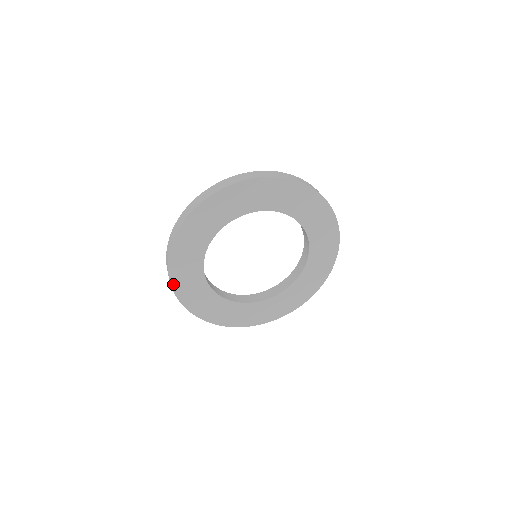
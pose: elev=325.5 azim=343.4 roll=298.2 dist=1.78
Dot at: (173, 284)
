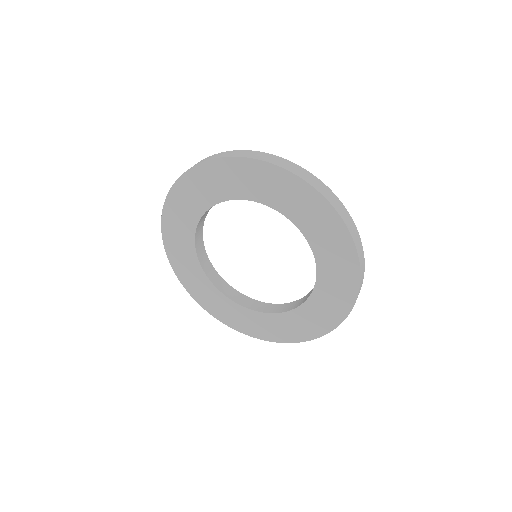
Dot at: (166, 247)
